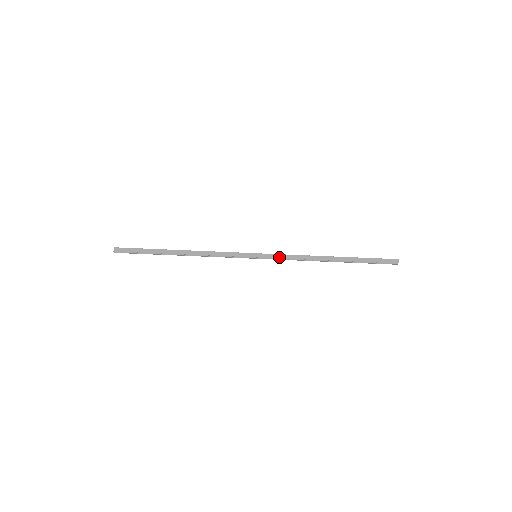
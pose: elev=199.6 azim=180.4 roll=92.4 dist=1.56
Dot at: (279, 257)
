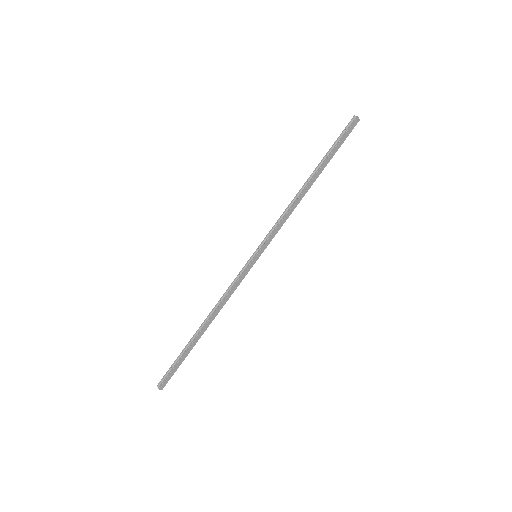
Dot at: (274, 236)
